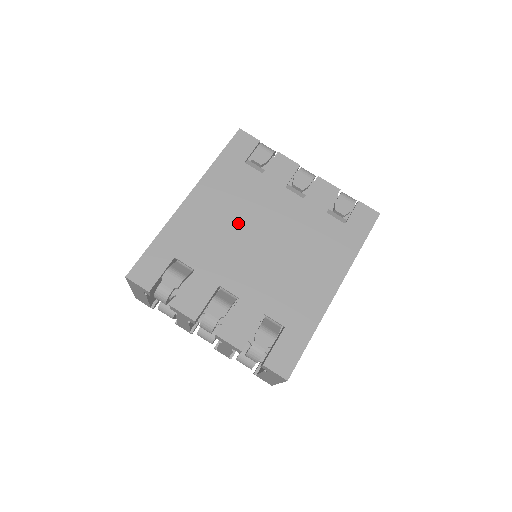
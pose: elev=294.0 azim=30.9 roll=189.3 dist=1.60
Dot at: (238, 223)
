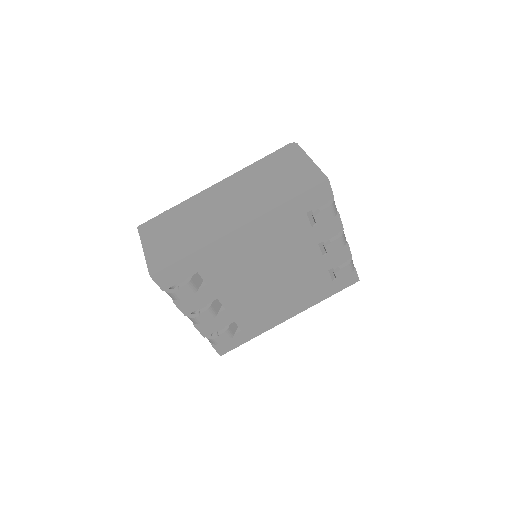
Dot at: (263, 261)
